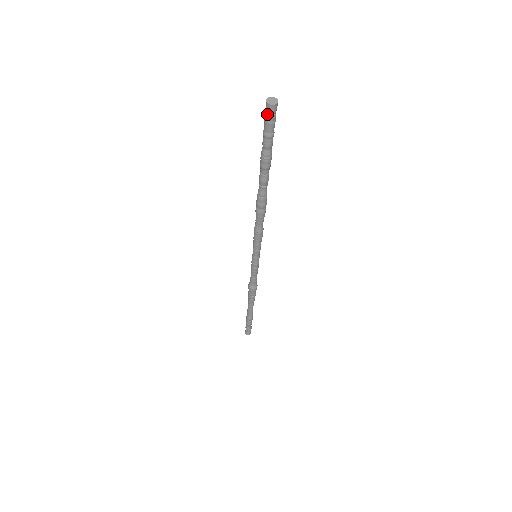
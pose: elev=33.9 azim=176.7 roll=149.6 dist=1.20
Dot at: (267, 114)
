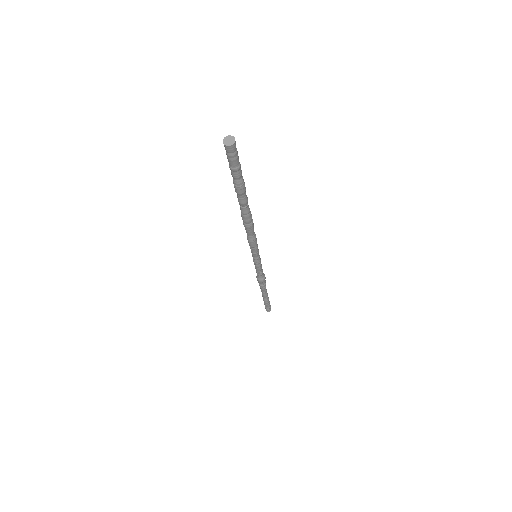
Dot at: (228, 153)
